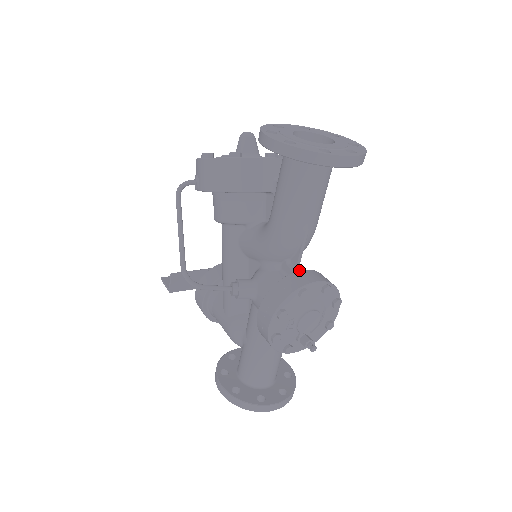
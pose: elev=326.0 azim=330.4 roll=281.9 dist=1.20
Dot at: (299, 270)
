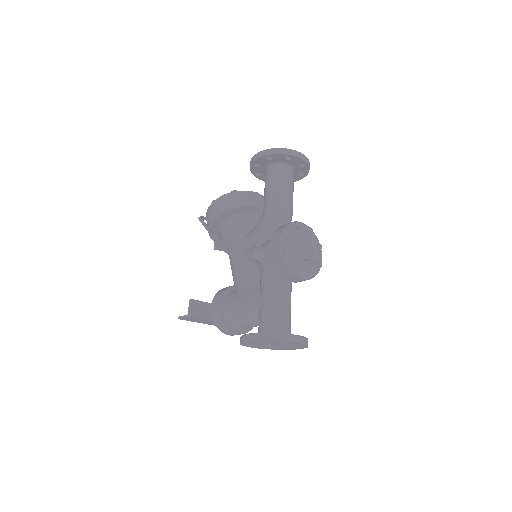
Dot at: occluded
